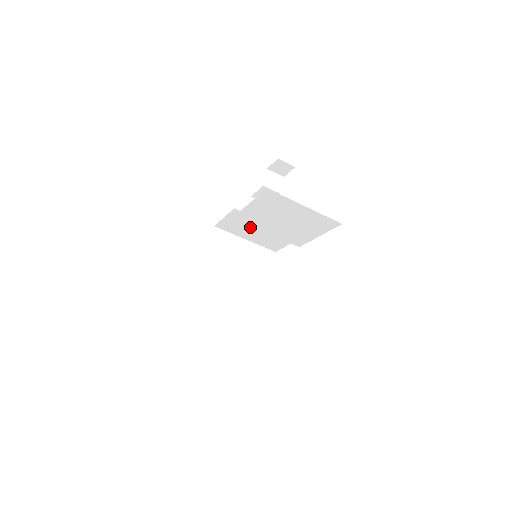
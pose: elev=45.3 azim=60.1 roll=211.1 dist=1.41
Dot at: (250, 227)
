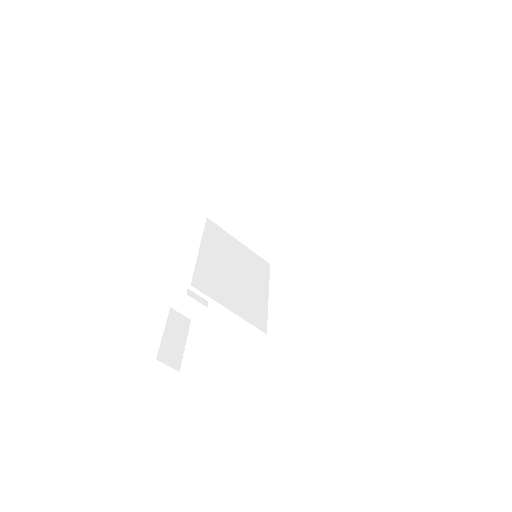
Dot at: (254, 217)
